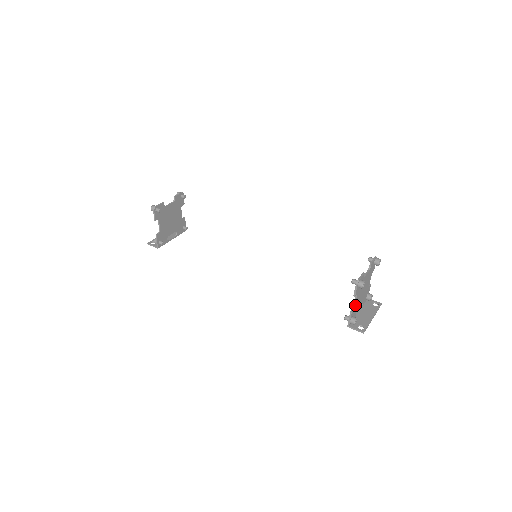
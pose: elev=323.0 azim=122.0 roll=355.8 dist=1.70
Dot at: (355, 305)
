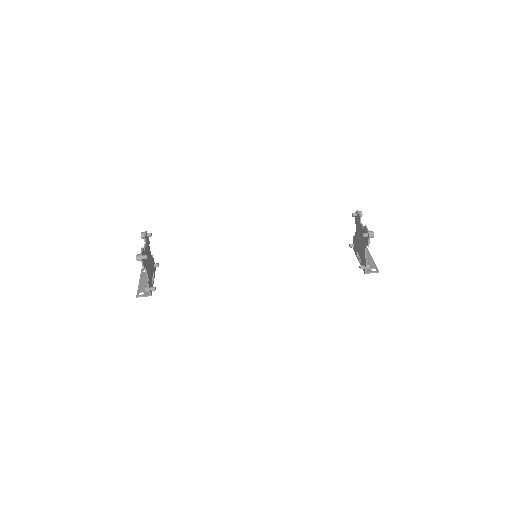
Dot at: (365, 254)
